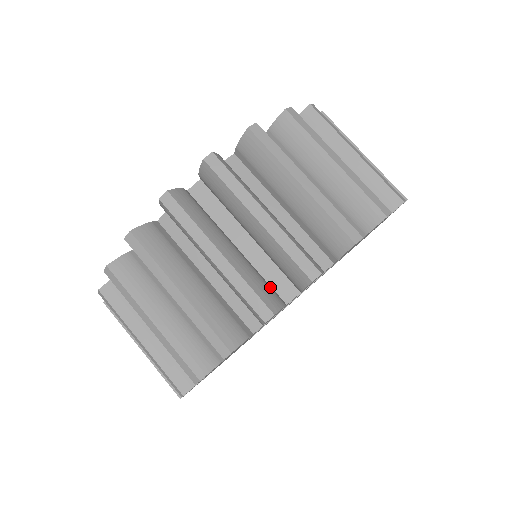
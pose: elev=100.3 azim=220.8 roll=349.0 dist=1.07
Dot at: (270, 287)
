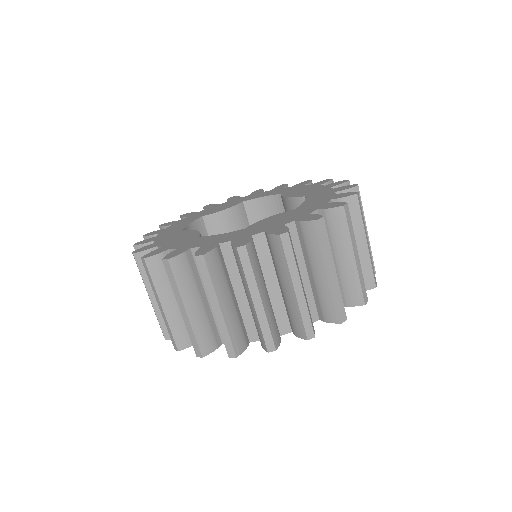
Dot at: occluded
